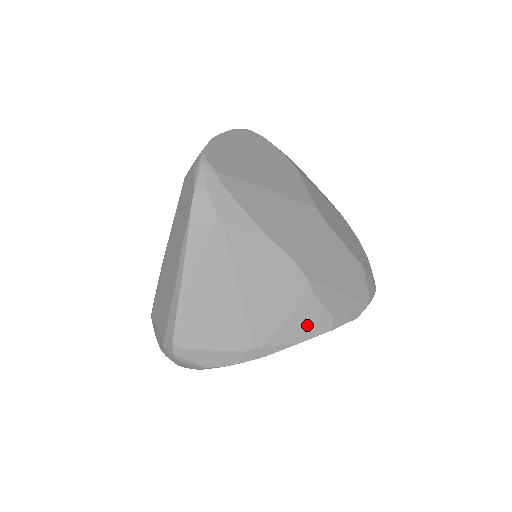
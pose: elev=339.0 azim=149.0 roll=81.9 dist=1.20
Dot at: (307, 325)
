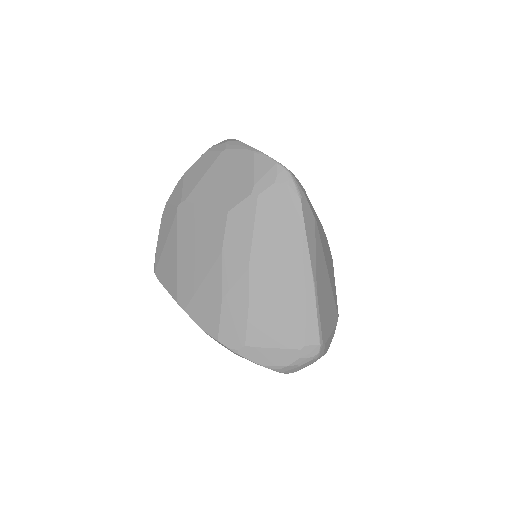
Dot at: occluded
